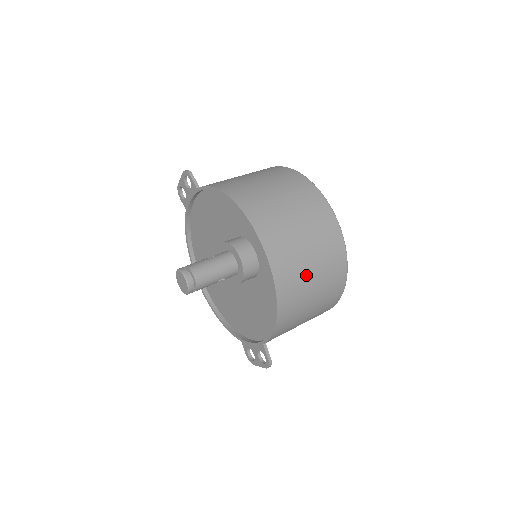
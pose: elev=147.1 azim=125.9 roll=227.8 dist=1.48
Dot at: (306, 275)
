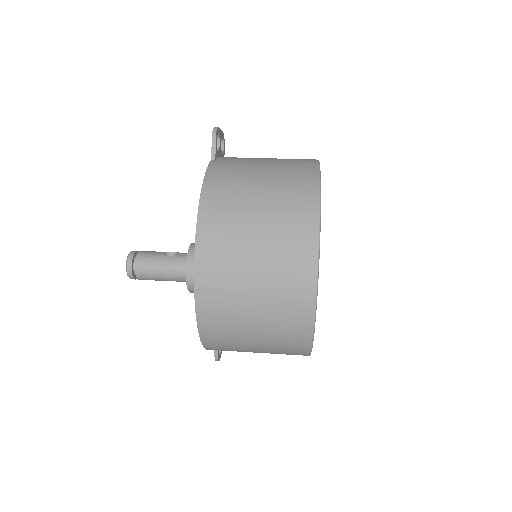
Dot at: (244, 332)
